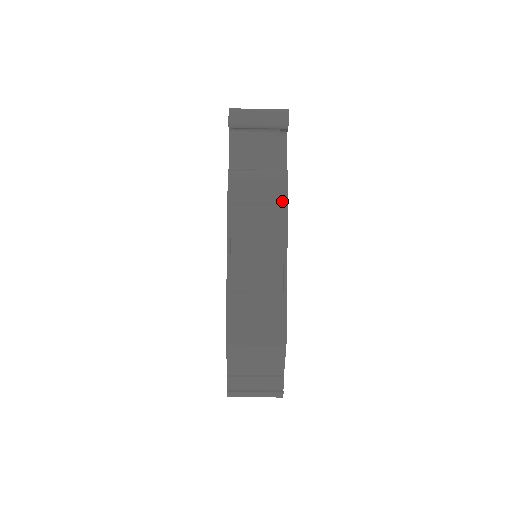
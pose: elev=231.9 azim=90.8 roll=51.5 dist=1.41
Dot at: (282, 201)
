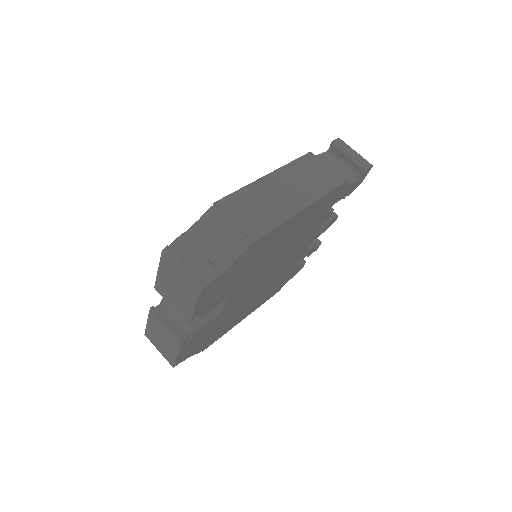
Dot at: (331, 186)
